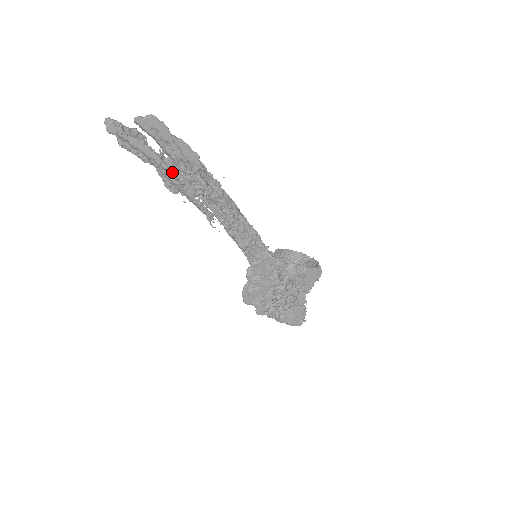
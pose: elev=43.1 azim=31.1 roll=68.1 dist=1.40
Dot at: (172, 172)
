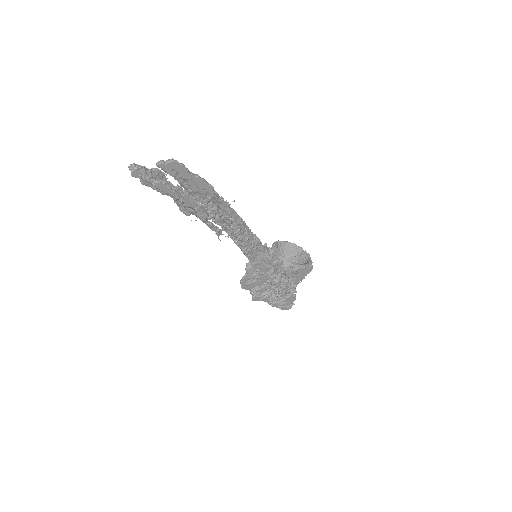
Dot at: (188, 204)
